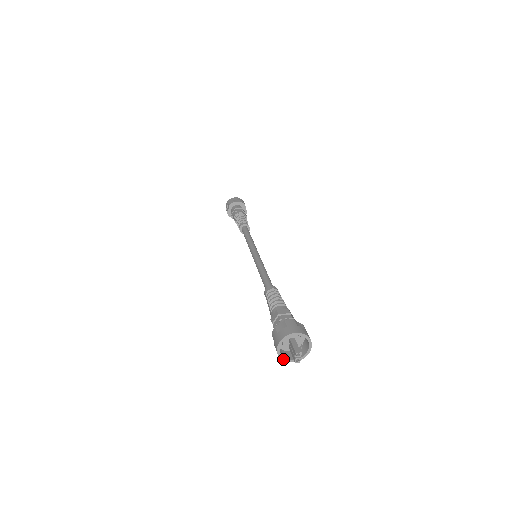
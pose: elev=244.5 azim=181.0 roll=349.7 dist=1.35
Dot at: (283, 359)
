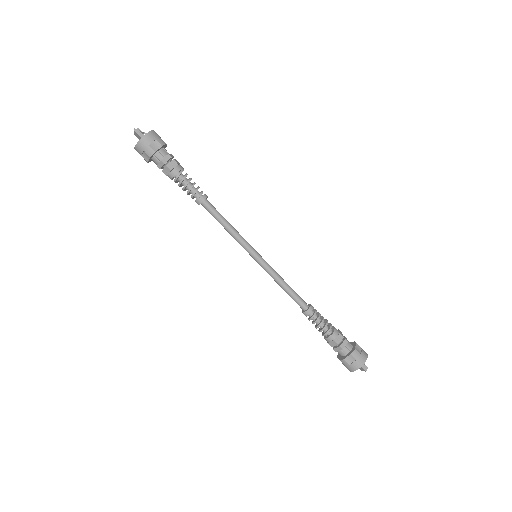
Dot at: occluded
